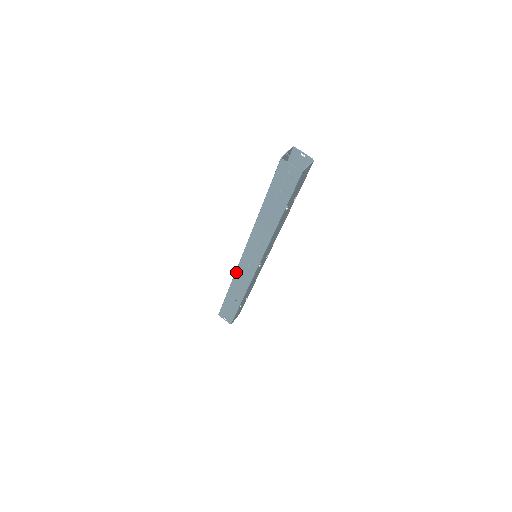
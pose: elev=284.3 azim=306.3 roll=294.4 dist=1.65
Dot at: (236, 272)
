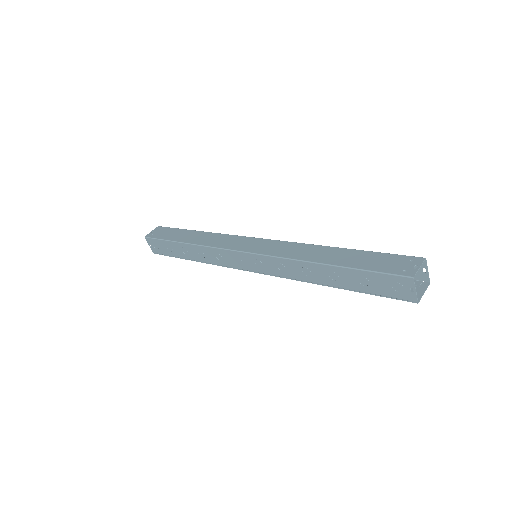
Dot at: (217, 249)
